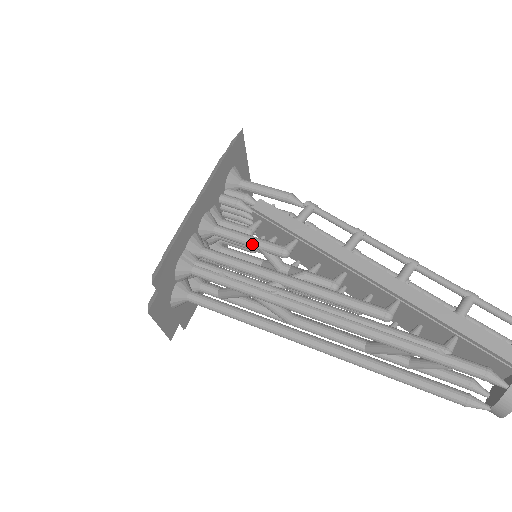
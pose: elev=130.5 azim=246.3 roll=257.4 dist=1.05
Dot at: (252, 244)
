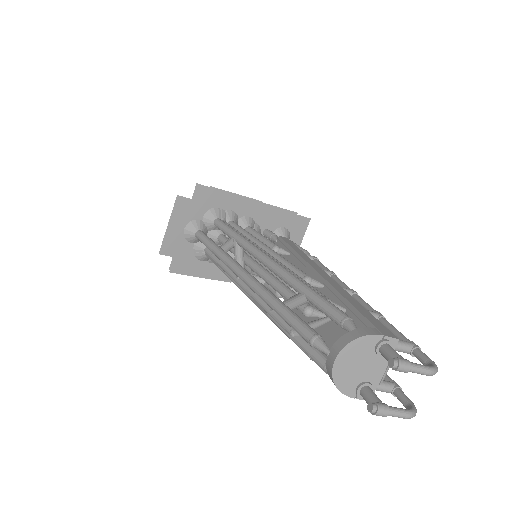
Dot at: (261, 238)
